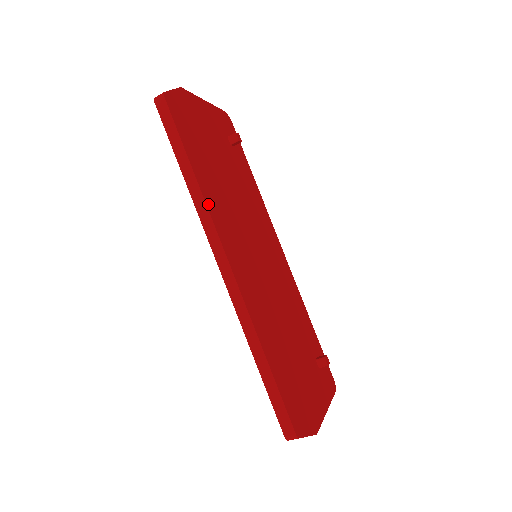
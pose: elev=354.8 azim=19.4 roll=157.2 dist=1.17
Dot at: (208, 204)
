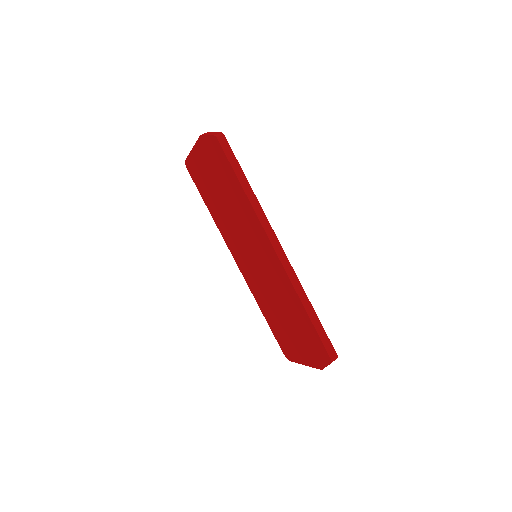
Dot at: (261, 209)
